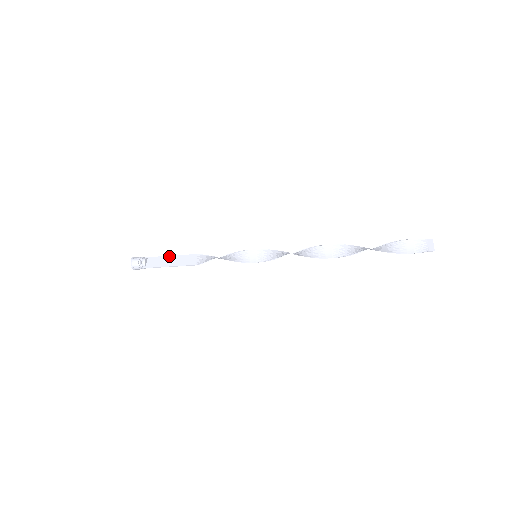
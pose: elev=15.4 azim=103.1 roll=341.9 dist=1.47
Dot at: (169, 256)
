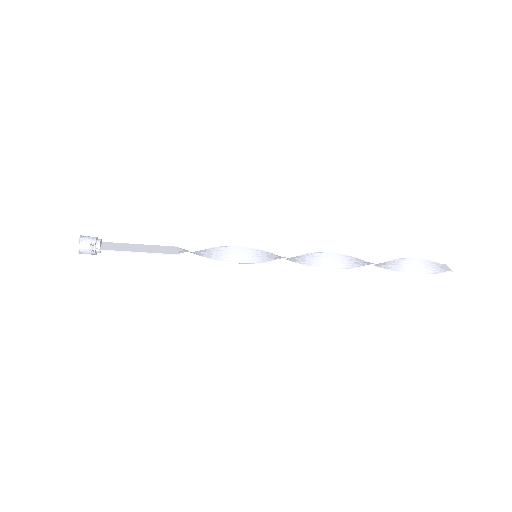
Dot at: (135, 244)
